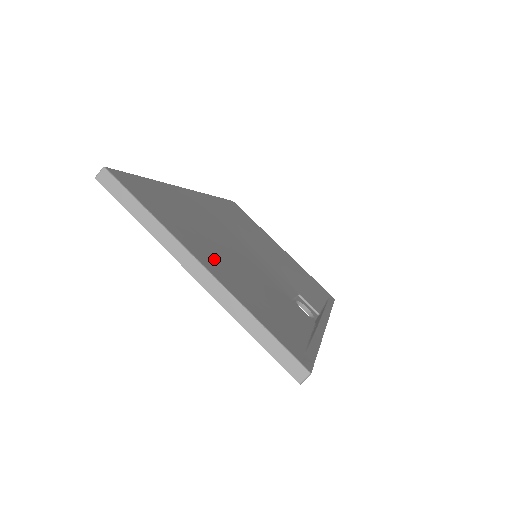
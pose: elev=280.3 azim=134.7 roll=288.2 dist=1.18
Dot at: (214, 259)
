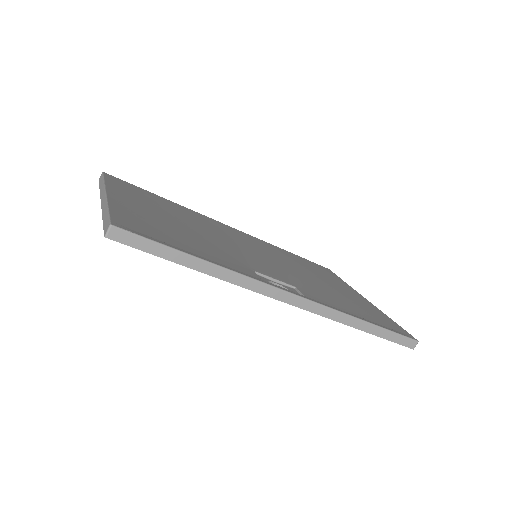
Dot at: (140, 206)
